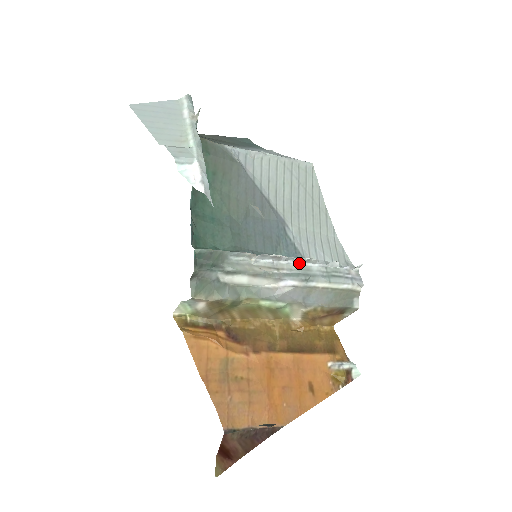
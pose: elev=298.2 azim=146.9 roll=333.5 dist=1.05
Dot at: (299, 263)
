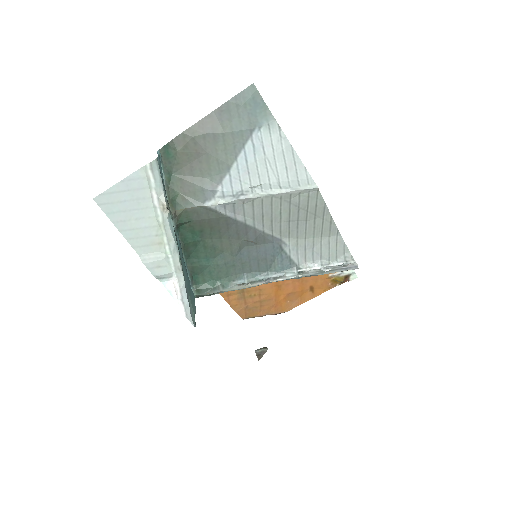
Dot at: (292, 274)
